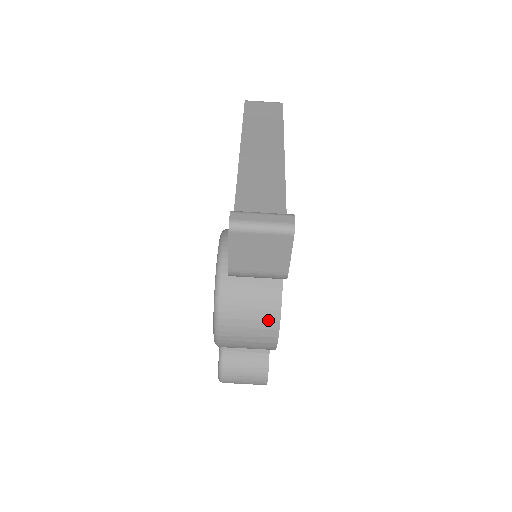
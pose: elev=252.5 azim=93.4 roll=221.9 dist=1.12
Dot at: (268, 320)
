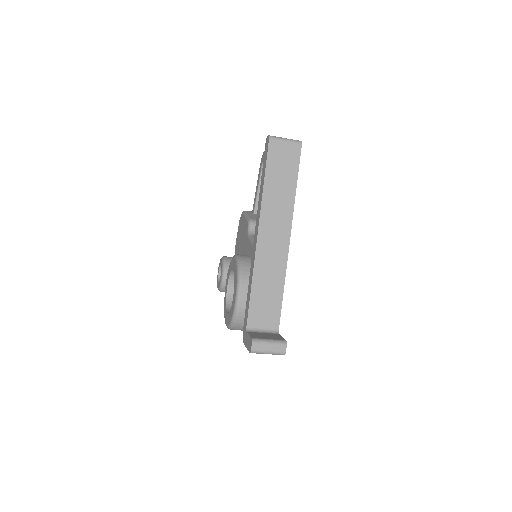
Dot at: occluded
